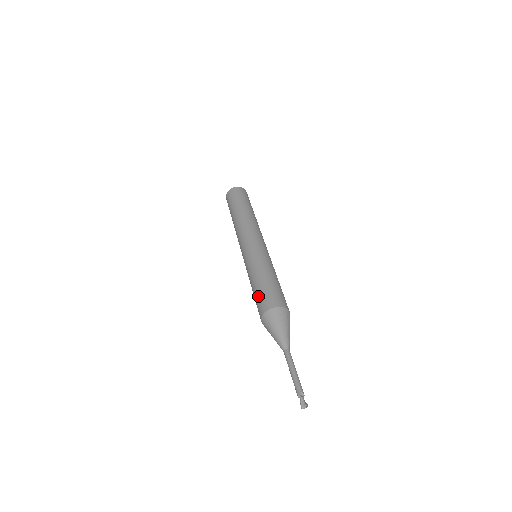
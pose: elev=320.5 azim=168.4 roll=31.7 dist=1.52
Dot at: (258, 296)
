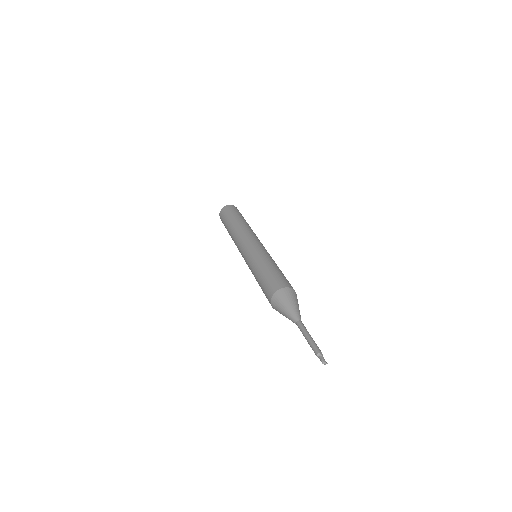
Dot at: (271, 277)
